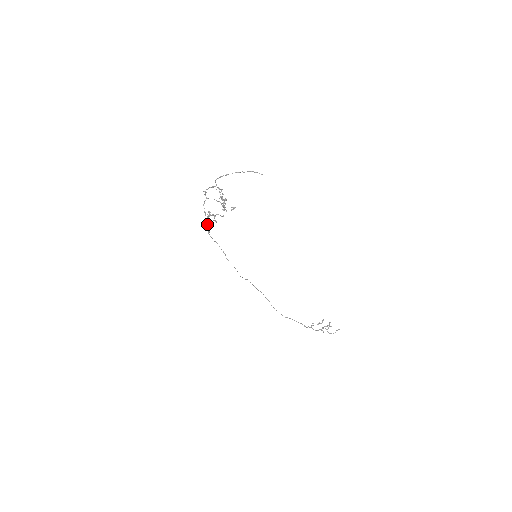
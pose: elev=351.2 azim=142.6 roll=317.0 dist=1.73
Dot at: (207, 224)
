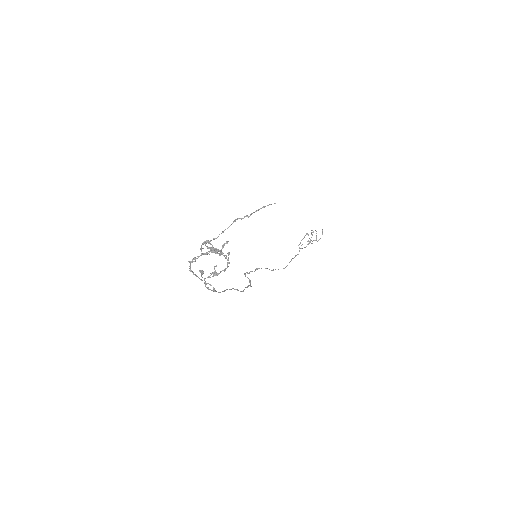
Dot at: (205, 284)
